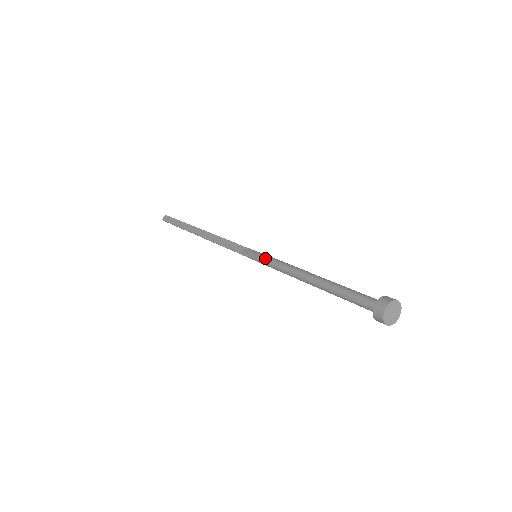
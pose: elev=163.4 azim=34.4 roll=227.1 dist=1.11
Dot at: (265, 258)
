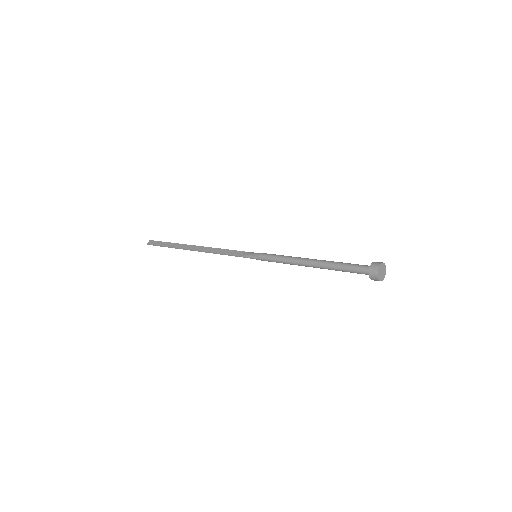
Dot at: (267, 255)
